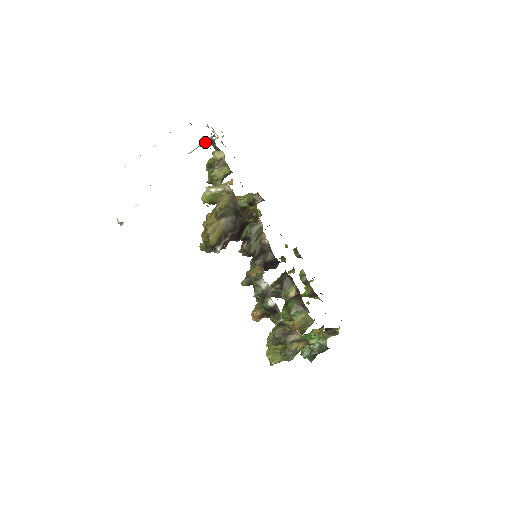
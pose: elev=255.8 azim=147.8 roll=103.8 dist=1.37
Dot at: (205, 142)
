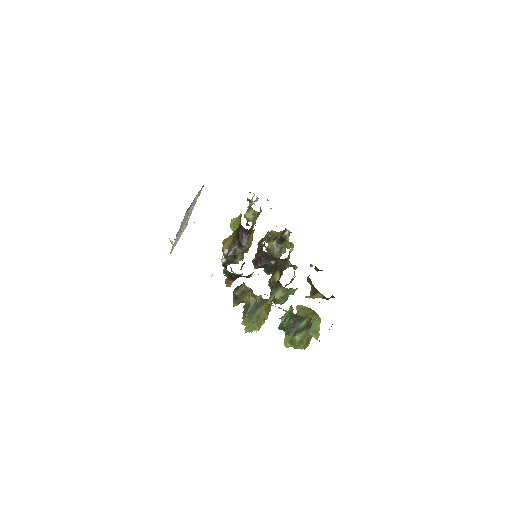
Dot at: occluded
